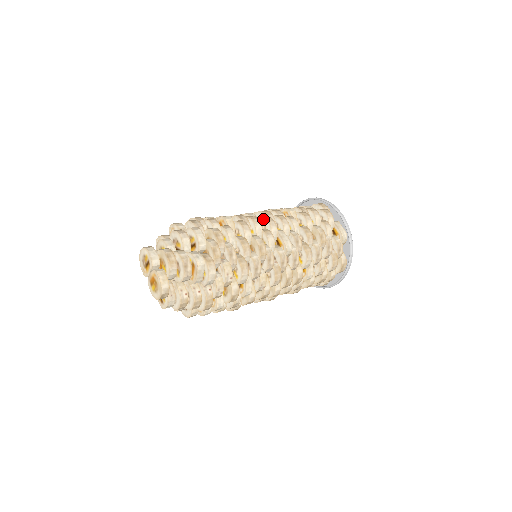
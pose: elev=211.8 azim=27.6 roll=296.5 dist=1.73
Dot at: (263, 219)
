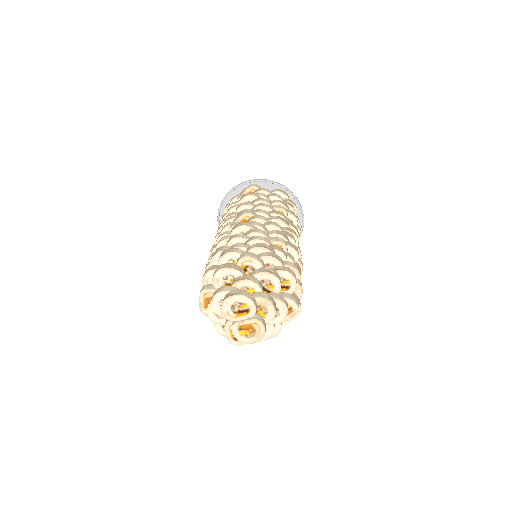
Dot at: (291, 233)
